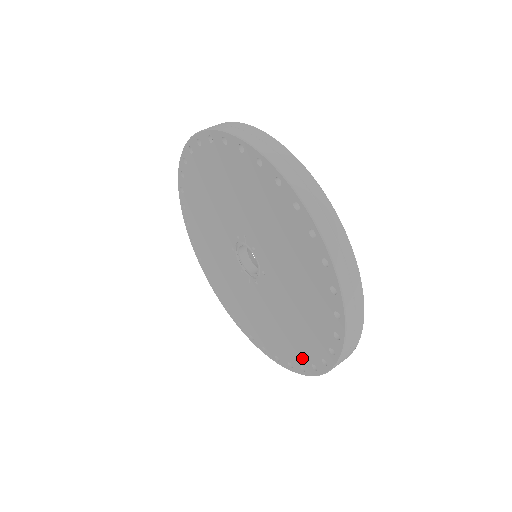
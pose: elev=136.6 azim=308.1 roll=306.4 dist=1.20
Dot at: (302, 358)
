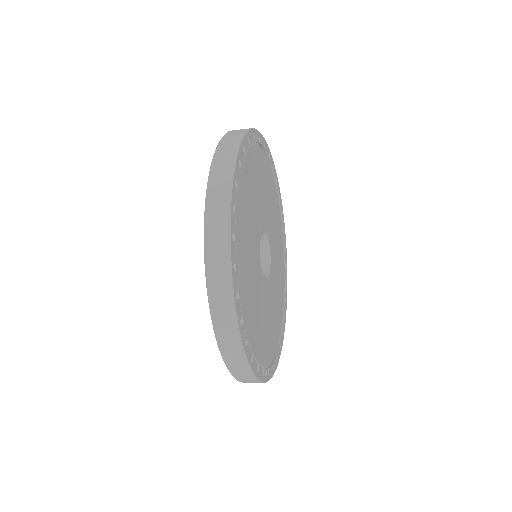
Dot at: occluded
